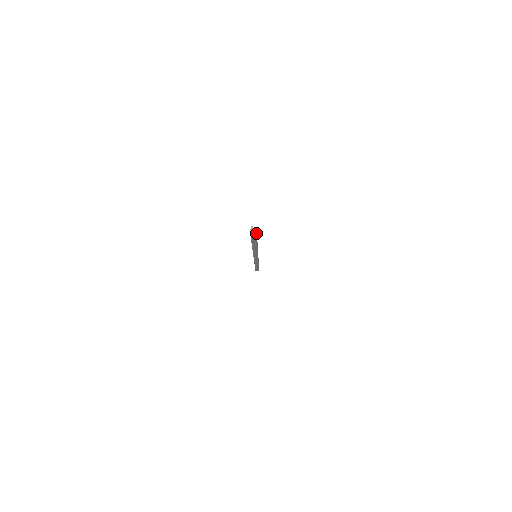
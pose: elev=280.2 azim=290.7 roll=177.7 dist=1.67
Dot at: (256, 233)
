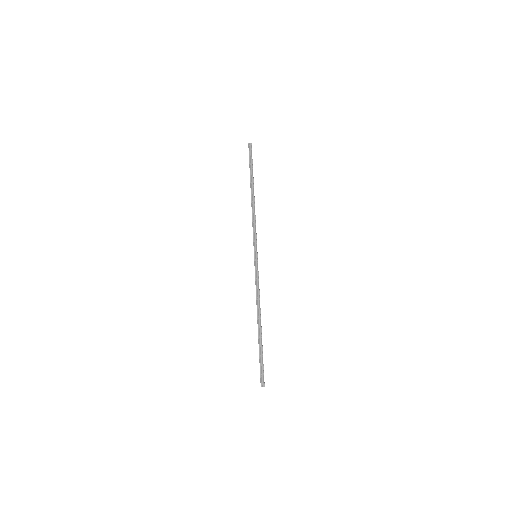
Dot at: (263, 370)
